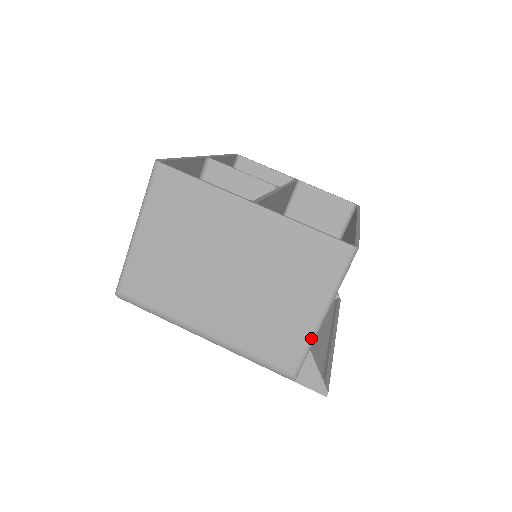
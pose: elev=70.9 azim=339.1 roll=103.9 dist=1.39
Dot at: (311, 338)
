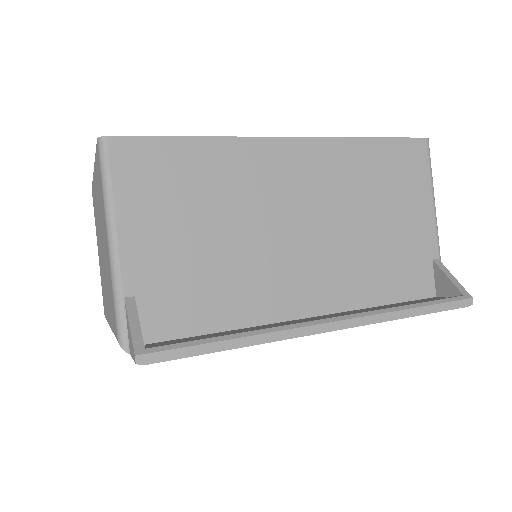
Dot at: (113, 278)
